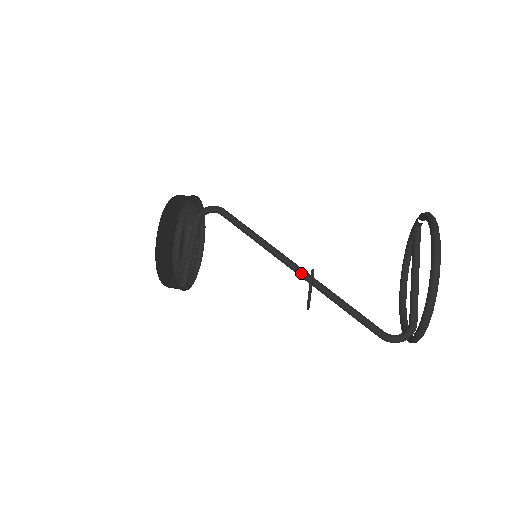
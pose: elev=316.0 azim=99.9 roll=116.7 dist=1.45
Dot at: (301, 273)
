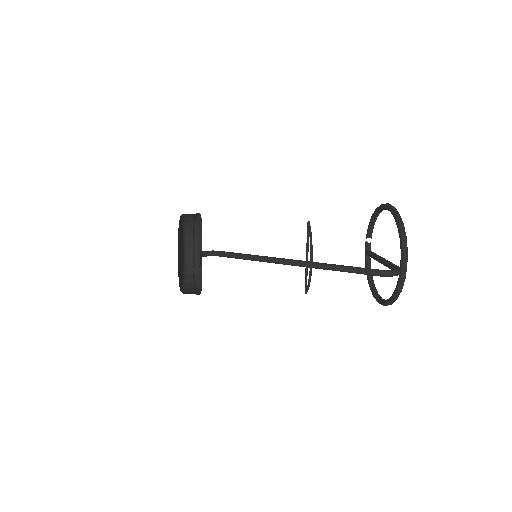
Dot at: (296, 260)
